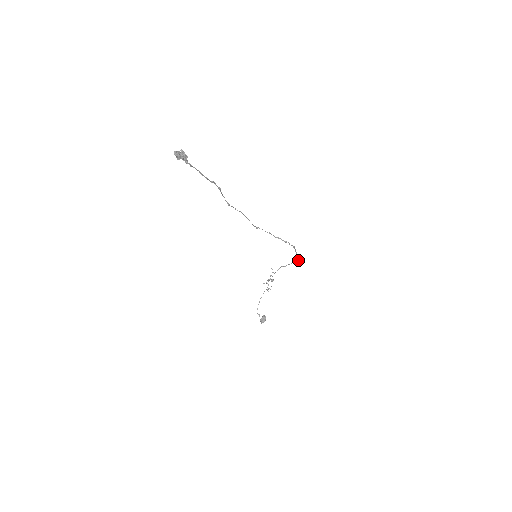
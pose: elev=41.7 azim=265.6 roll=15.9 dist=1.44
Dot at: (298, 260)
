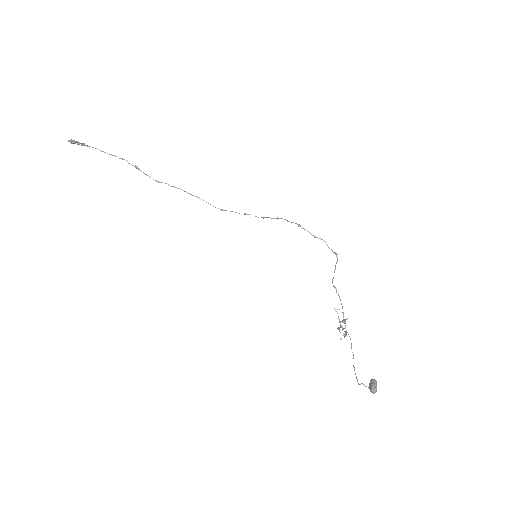
Dot at: occluded
